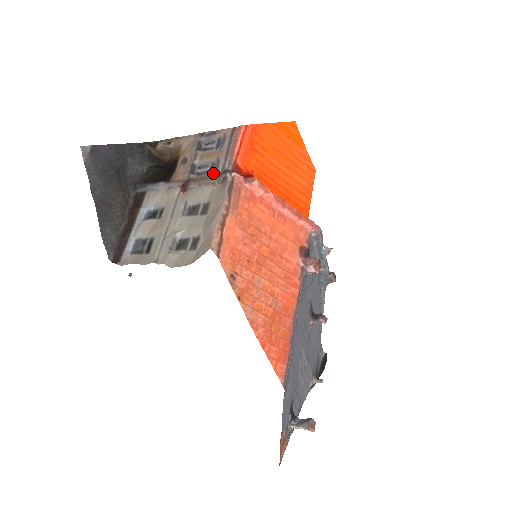
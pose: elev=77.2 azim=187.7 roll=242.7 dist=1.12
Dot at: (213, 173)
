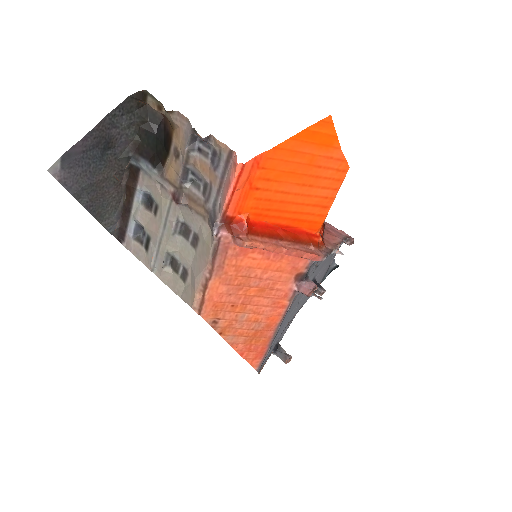
Dot at: (204, 201)
